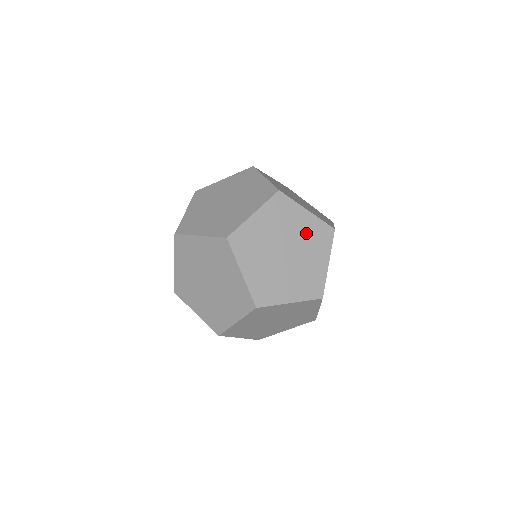
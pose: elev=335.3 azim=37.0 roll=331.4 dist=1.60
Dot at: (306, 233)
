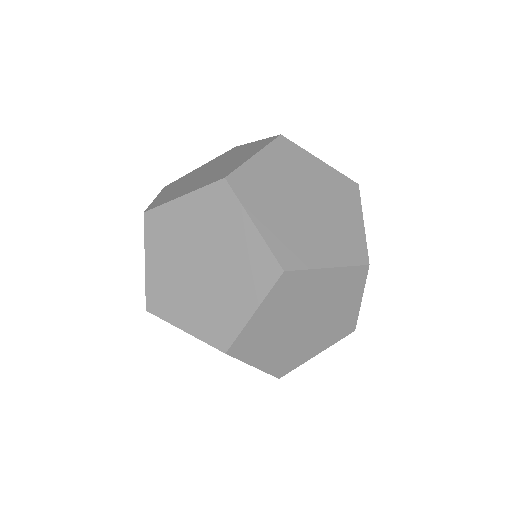
Dot at: (238, 255)
